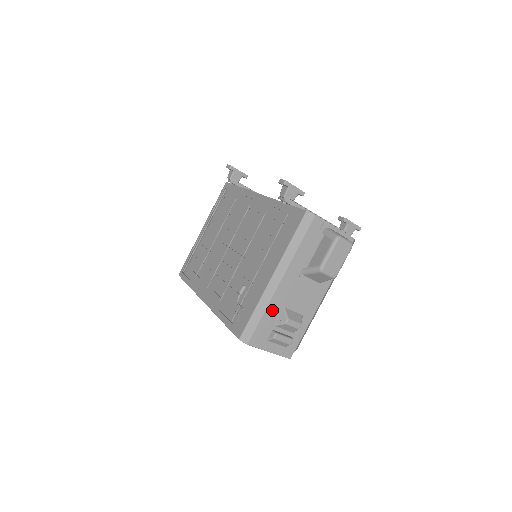
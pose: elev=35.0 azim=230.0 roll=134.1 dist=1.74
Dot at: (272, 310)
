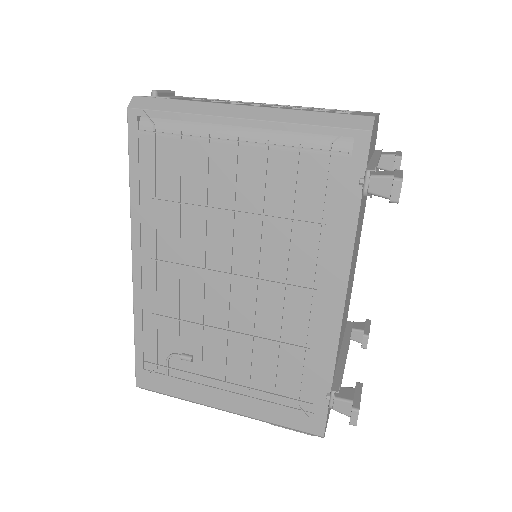
Dot at: occluded
